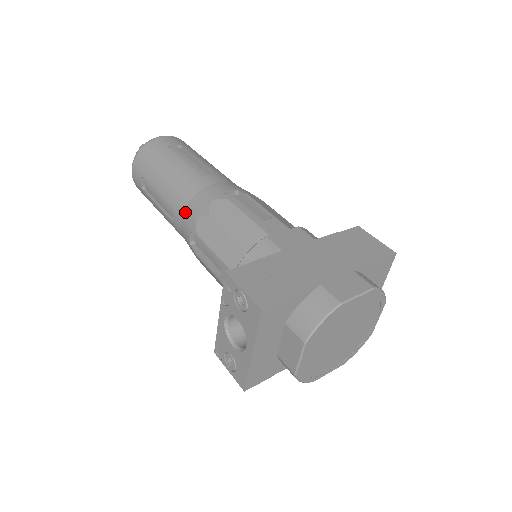
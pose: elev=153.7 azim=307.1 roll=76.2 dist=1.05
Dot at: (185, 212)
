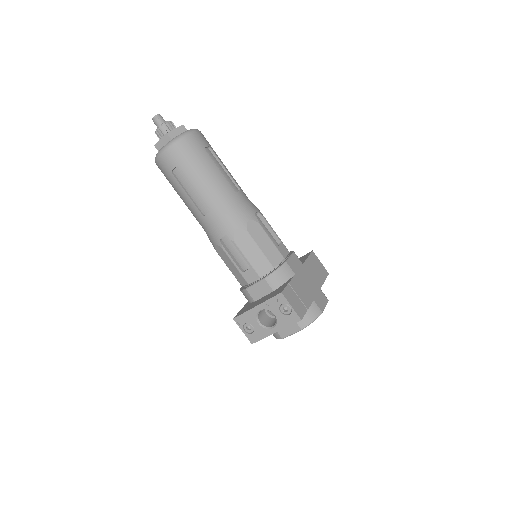
Dot at: (223, 218)
